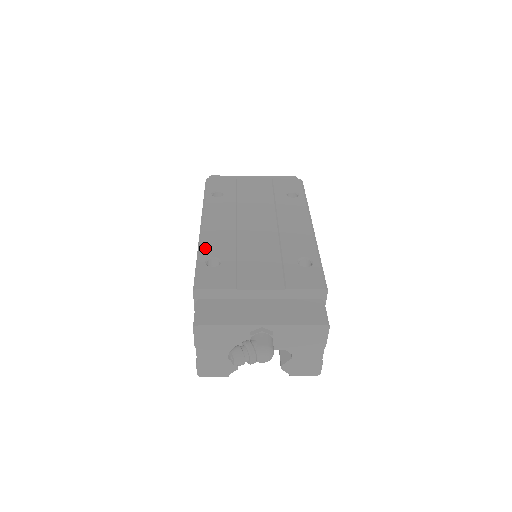
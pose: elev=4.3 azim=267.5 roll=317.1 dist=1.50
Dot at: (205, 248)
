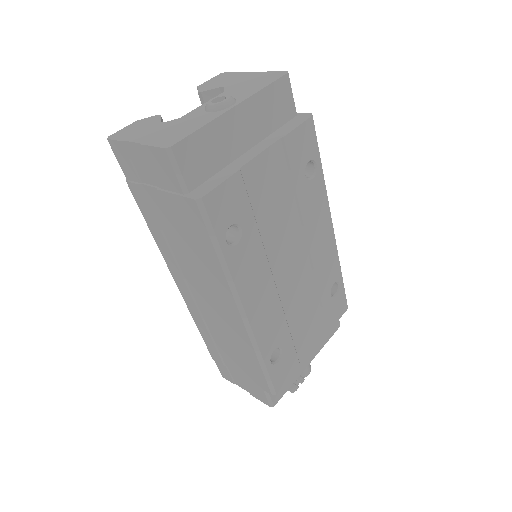
Dot at: (264, 347)
